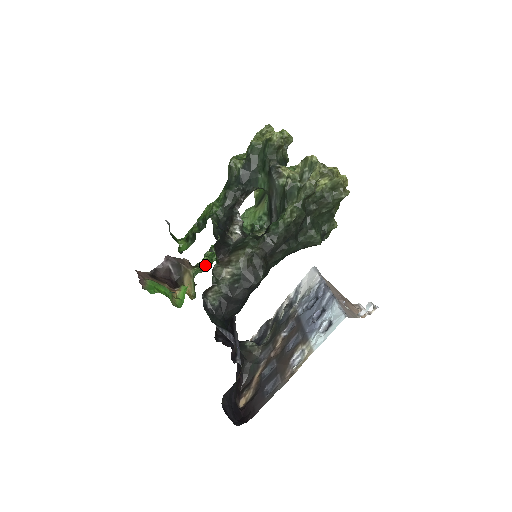
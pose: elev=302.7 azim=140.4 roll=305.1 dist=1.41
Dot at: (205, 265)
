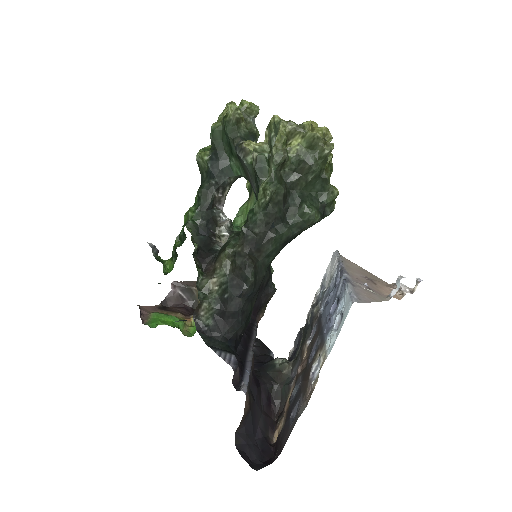
Dot at: occluded
